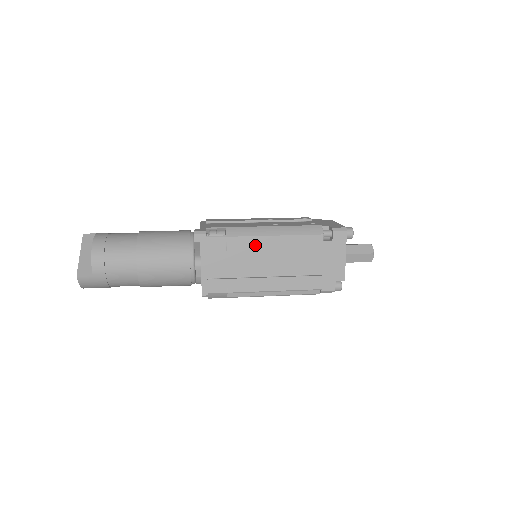
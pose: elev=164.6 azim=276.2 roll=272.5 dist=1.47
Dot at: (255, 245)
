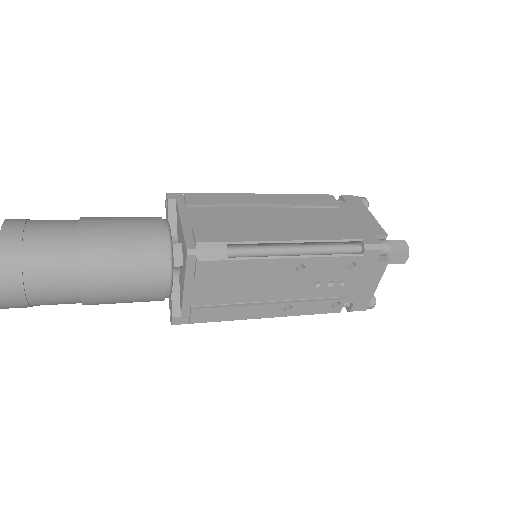
Dot at: (252, 200)
